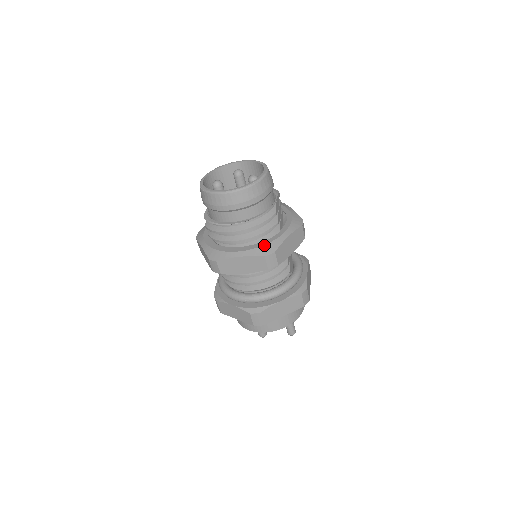
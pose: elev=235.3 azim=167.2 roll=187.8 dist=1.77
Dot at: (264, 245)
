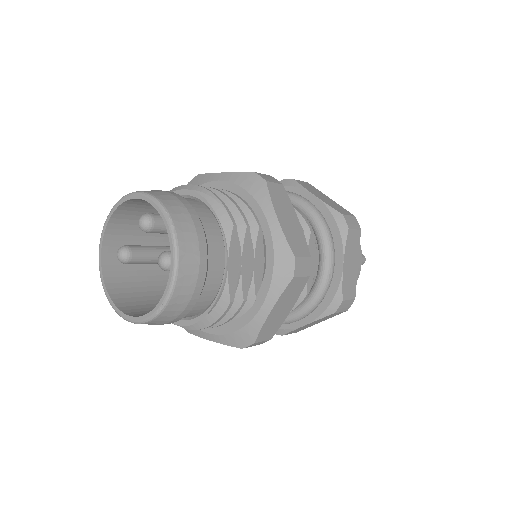
Dot at: (236, 331)
